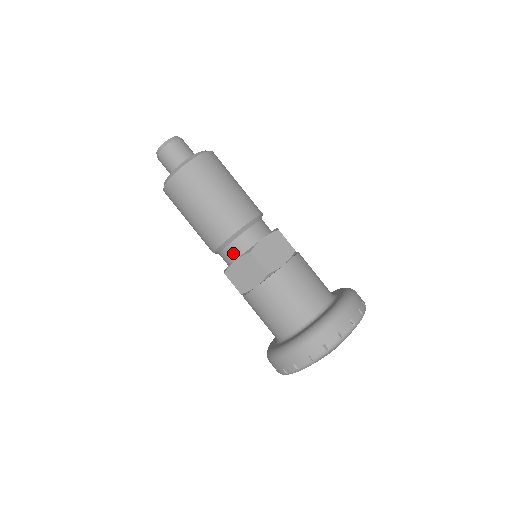
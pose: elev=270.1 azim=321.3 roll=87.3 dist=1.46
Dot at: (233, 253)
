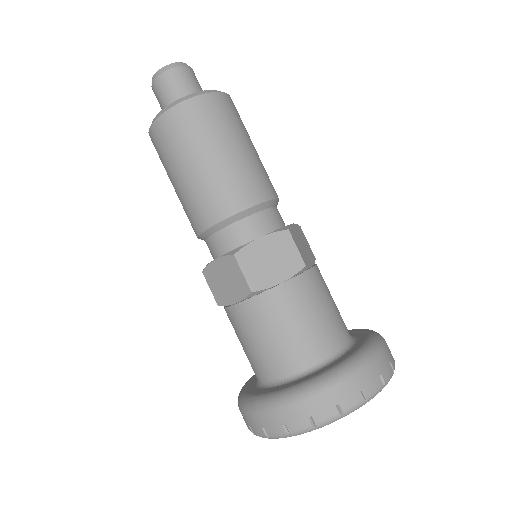
Dot at: (253, 229)
